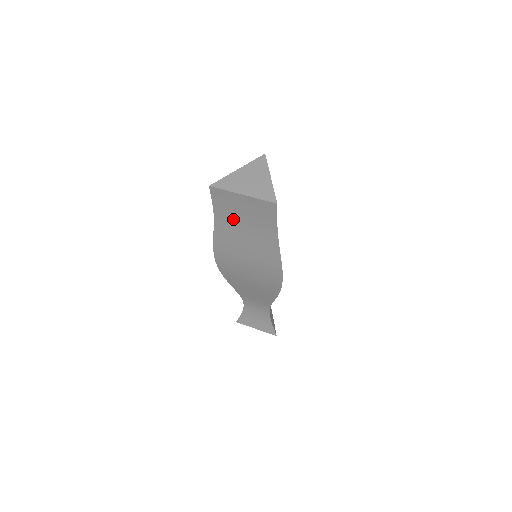
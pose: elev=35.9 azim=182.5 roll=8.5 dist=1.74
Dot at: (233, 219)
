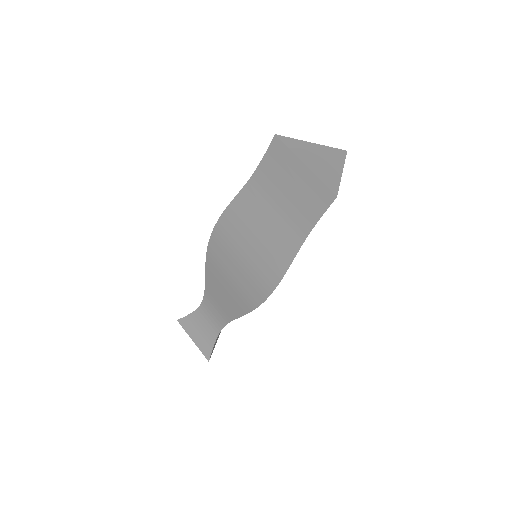
Dot at: (271, 190)
